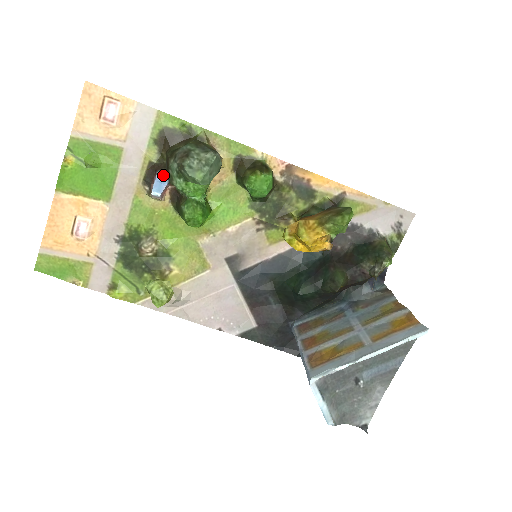
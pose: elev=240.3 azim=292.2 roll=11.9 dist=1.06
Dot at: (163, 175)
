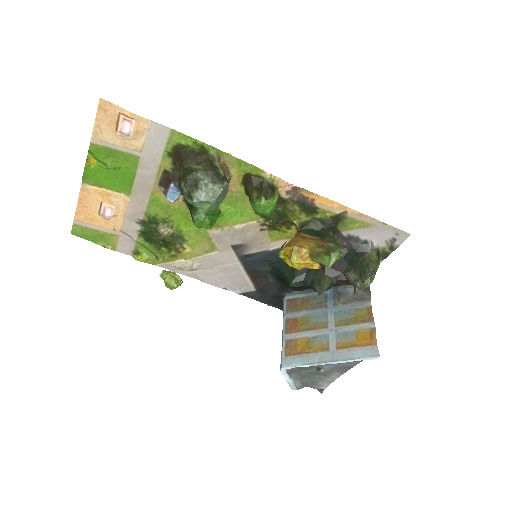
Dot at: (176, 188)
